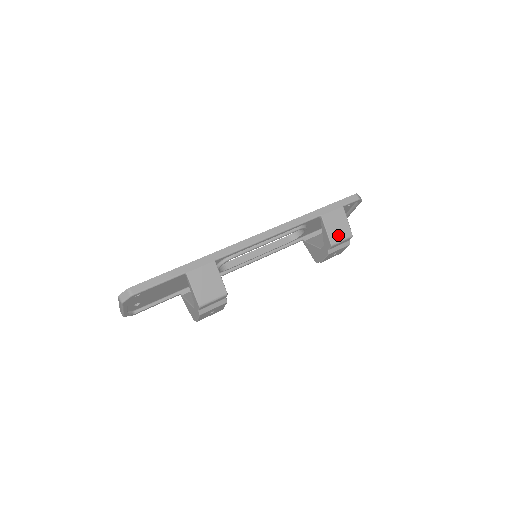
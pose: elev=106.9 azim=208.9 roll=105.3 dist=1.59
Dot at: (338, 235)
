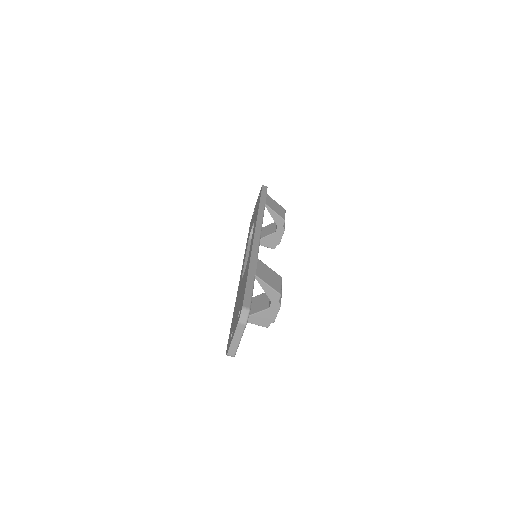
Dot at: (281, 212)
